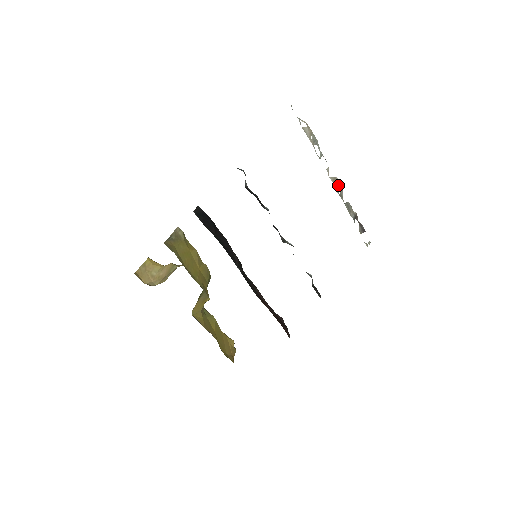
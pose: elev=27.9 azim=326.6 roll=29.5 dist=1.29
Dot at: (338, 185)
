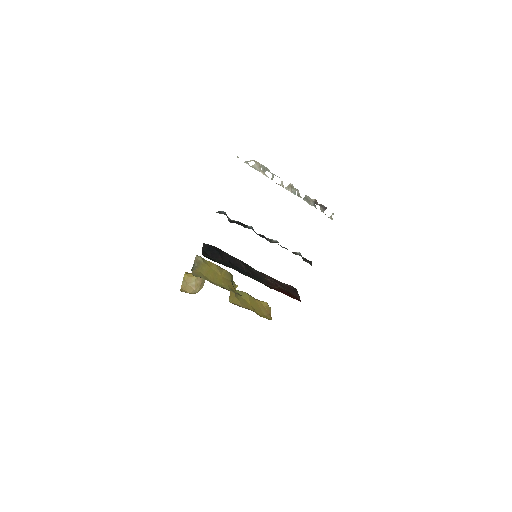
Dot at: (294, 188)
